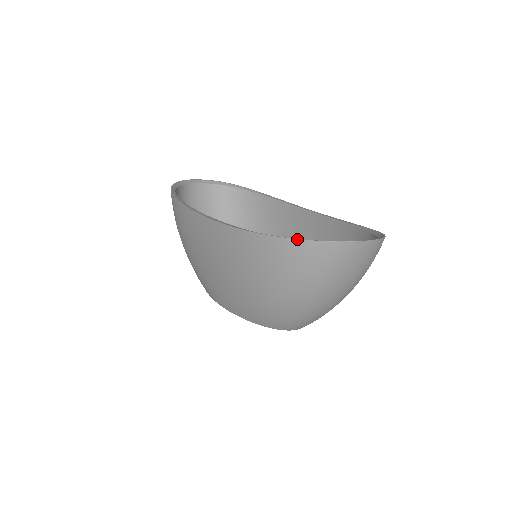
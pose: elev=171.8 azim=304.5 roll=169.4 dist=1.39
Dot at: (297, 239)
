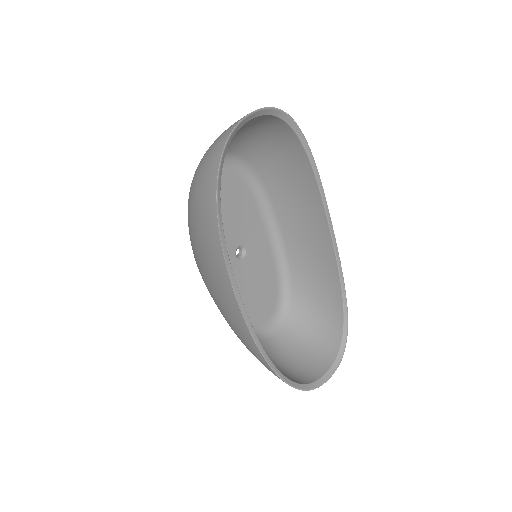
Dot at: occluded
